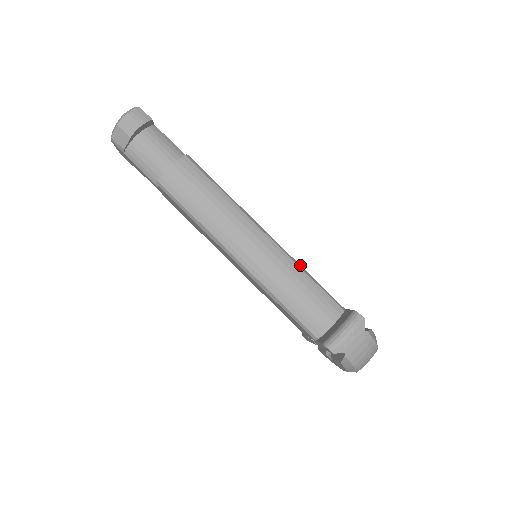
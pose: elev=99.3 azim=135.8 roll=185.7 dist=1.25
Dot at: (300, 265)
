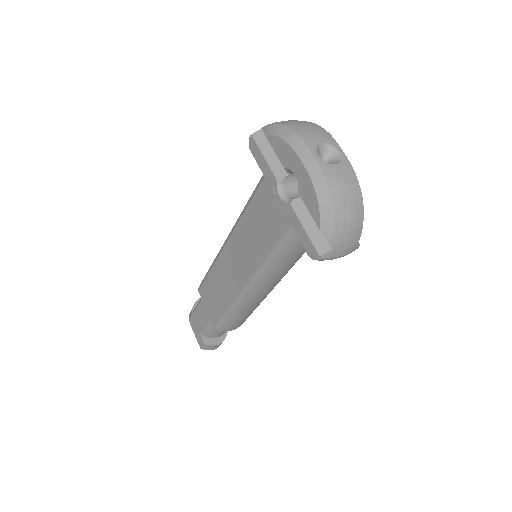
Dot at: occluded
